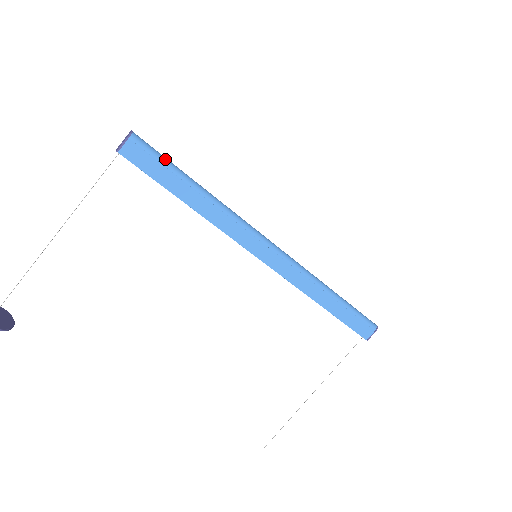
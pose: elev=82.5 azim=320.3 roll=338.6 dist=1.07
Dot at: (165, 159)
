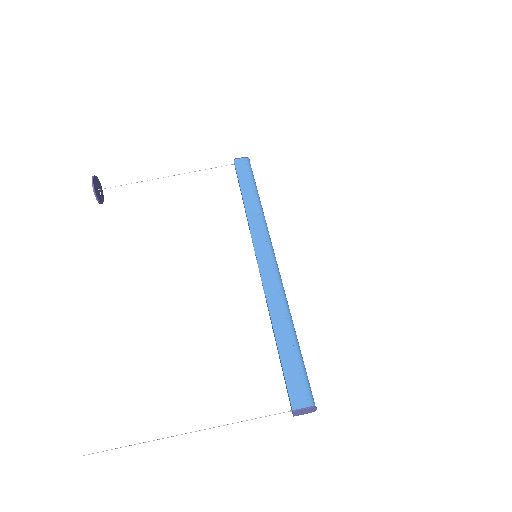
Dot at: (253, 175)
